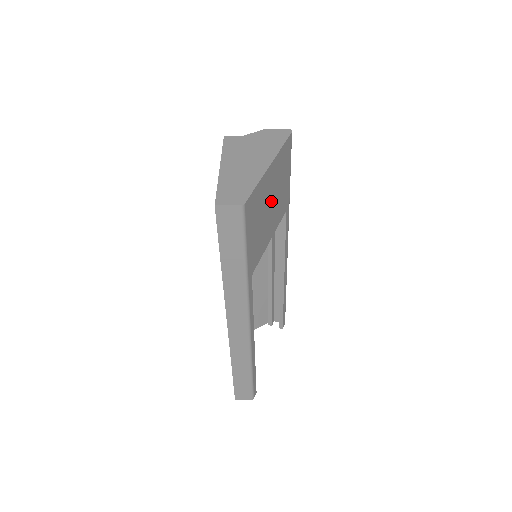
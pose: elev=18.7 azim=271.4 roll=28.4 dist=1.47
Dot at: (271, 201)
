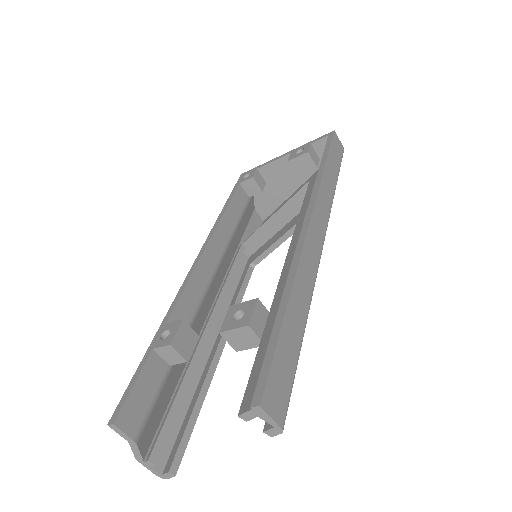
Dot at: occluded
